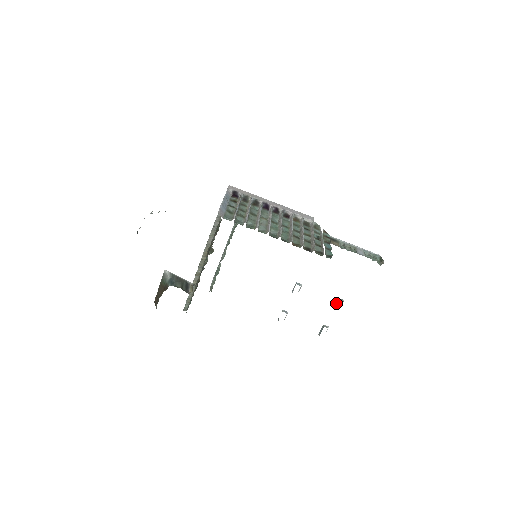
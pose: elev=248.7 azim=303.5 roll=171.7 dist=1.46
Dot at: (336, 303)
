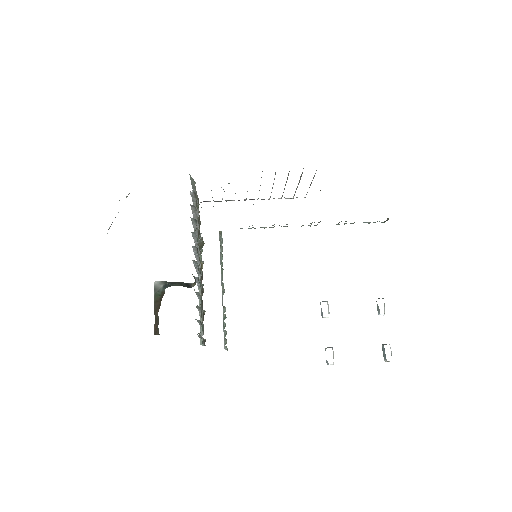
Dot at: (377, 306)
